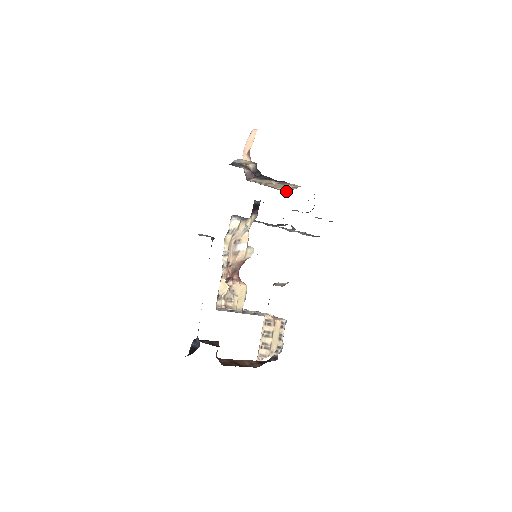
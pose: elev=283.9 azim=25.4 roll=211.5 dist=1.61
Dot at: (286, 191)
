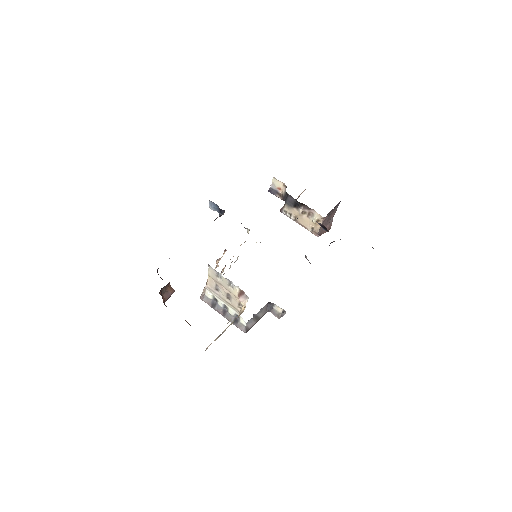
Dot at: (315, 234)
